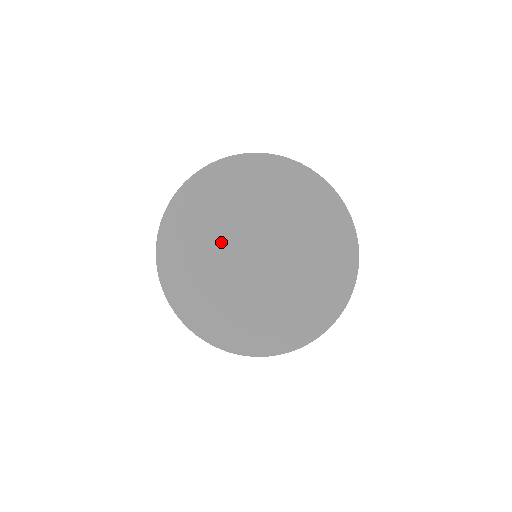
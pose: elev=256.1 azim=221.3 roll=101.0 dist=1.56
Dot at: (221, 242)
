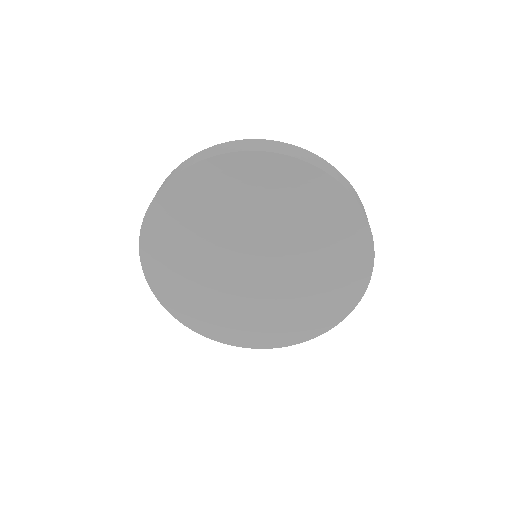
Dot at: (214, 269)
